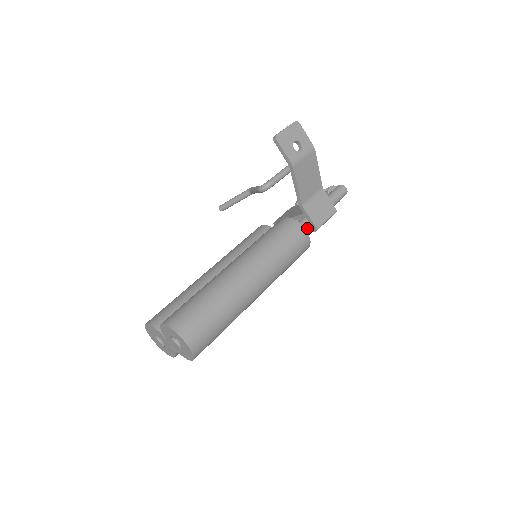
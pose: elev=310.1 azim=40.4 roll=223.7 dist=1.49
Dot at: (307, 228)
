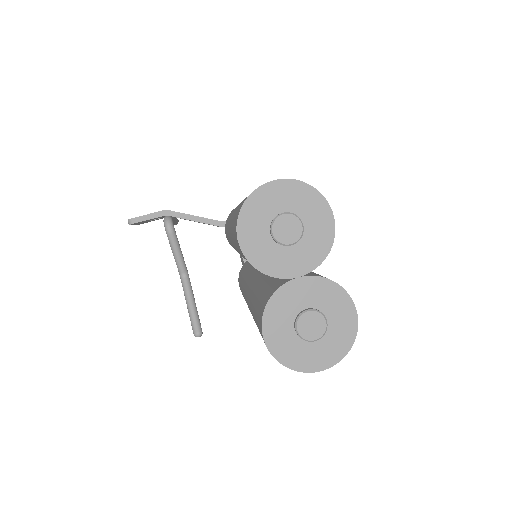
Dot at: occluded
